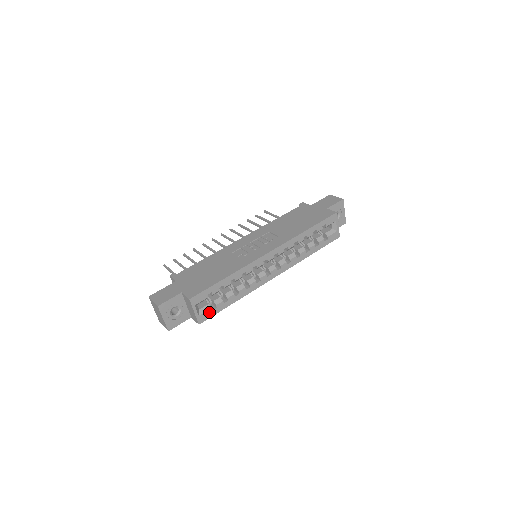
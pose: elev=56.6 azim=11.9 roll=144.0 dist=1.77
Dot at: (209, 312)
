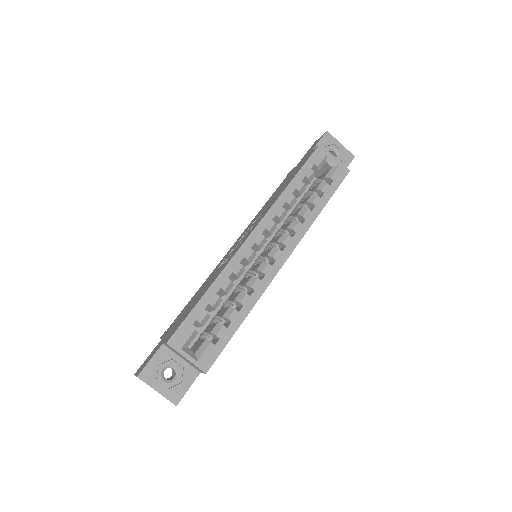
Dot at: (211, 349)
